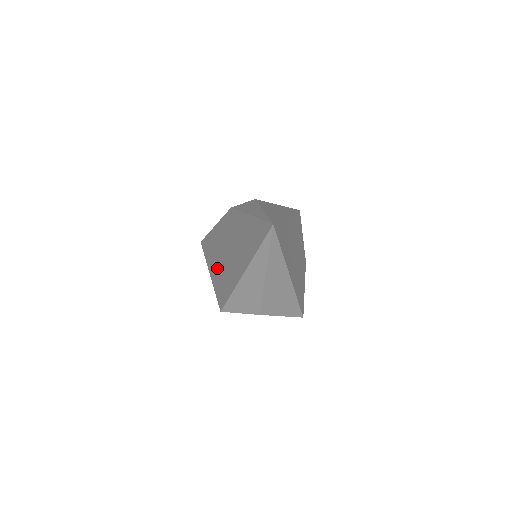
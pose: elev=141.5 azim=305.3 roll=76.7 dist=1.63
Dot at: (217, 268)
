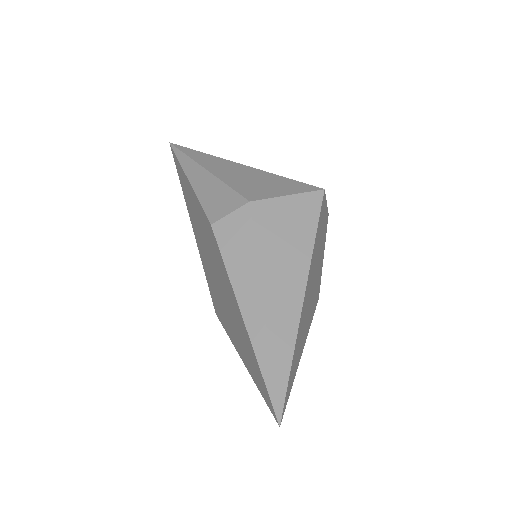
Dot at: (202, 253)
